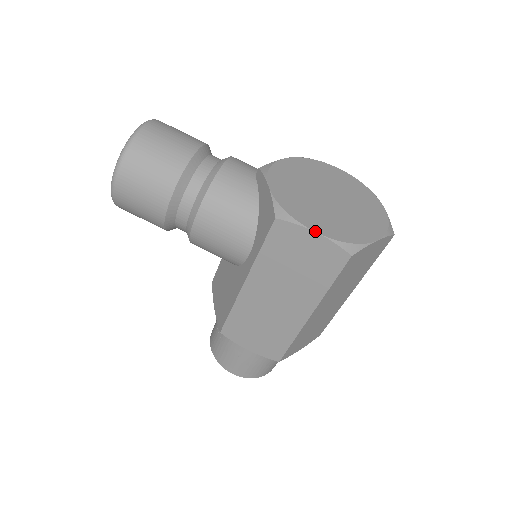
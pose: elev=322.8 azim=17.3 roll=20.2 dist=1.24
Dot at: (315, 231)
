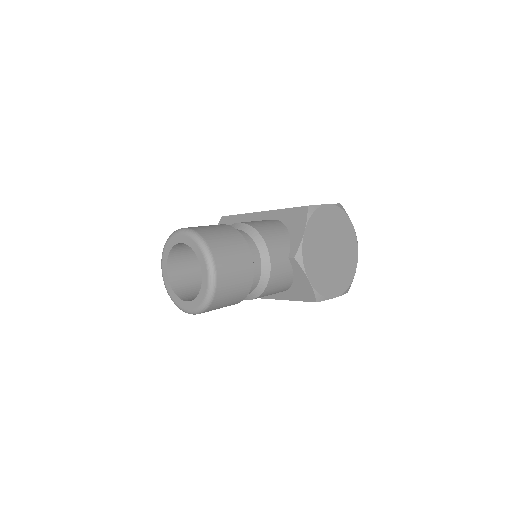
Dot at: occluded
